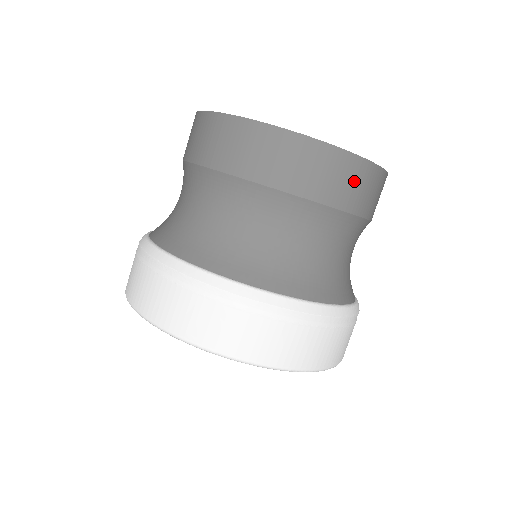
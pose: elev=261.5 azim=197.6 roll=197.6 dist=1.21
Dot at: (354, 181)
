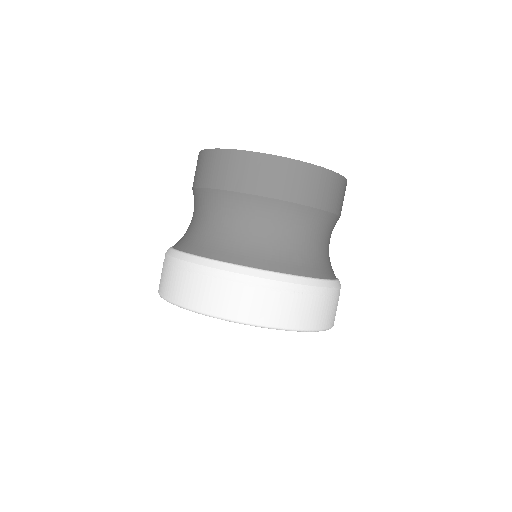
Dot at: (262, 172)
